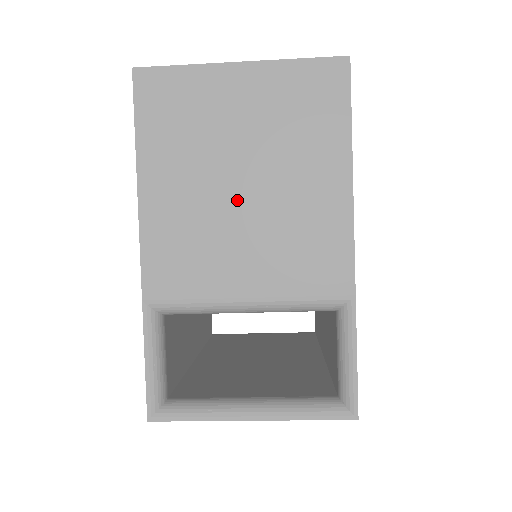
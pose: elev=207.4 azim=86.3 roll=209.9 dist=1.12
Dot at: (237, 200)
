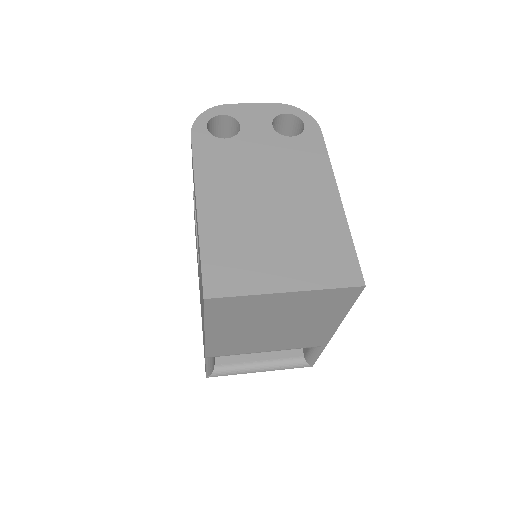
Dot at: (270, 331)
